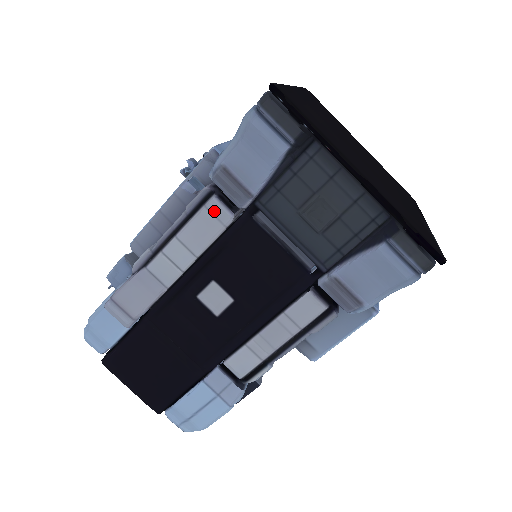
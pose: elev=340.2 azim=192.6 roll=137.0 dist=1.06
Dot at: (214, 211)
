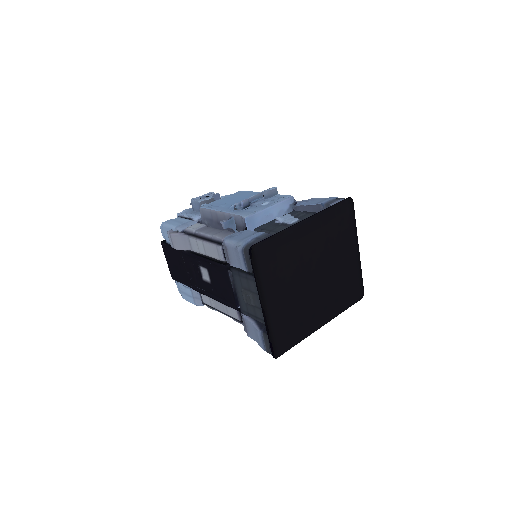
Dot at: (218, 251)
